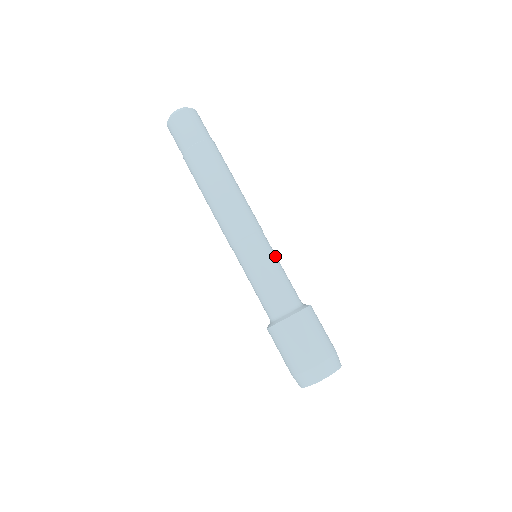
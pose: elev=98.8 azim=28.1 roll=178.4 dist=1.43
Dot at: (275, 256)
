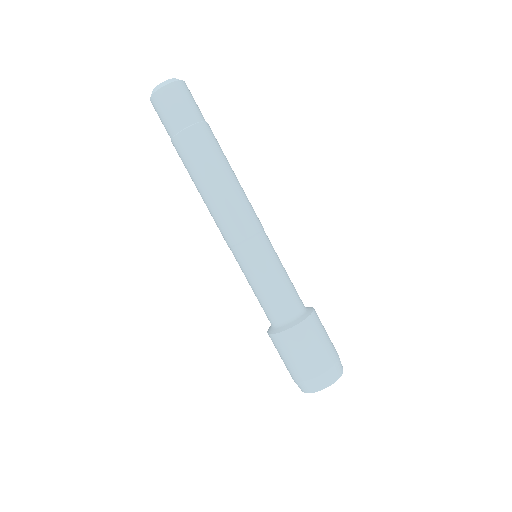
Dot at: (275, 260)
